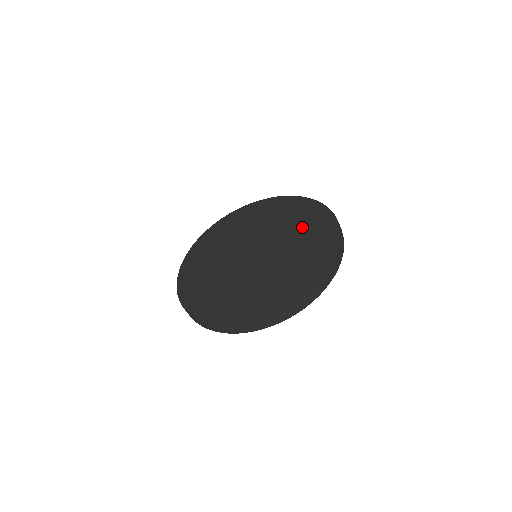
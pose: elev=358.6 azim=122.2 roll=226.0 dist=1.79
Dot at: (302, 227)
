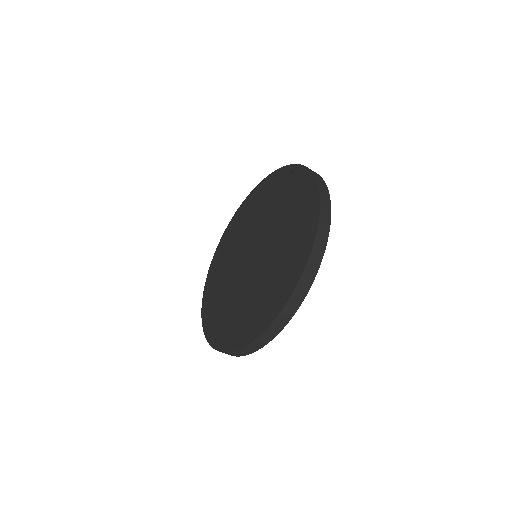
Dot at: (291, 214)
